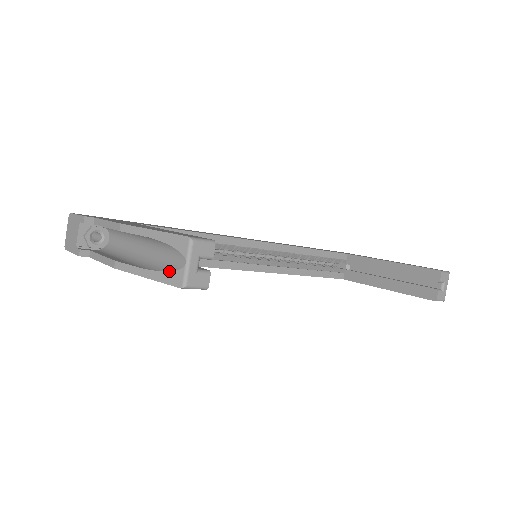
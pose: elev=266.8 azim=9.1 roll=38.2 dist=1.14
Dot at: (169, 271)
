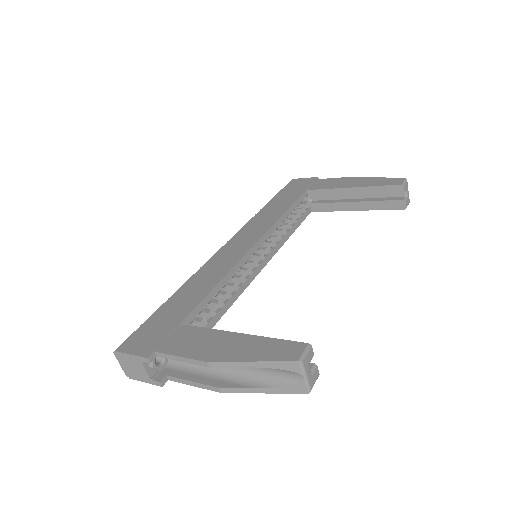
Dot at: (288, 386)
